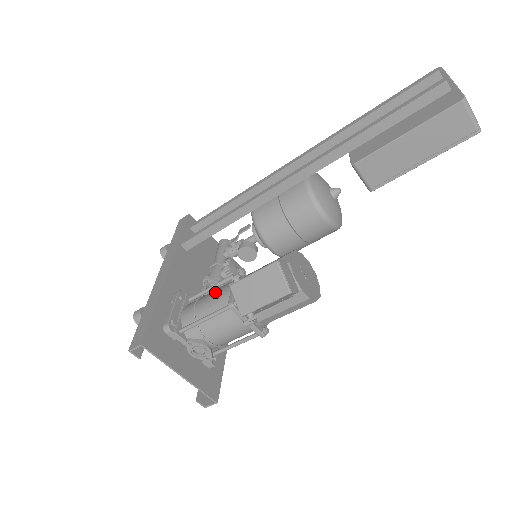
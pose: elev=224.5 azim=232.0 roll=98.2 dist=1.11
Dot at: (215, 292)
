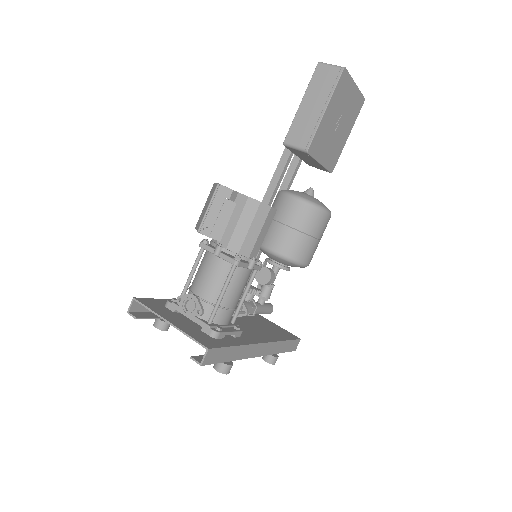
Dot at: occluded
